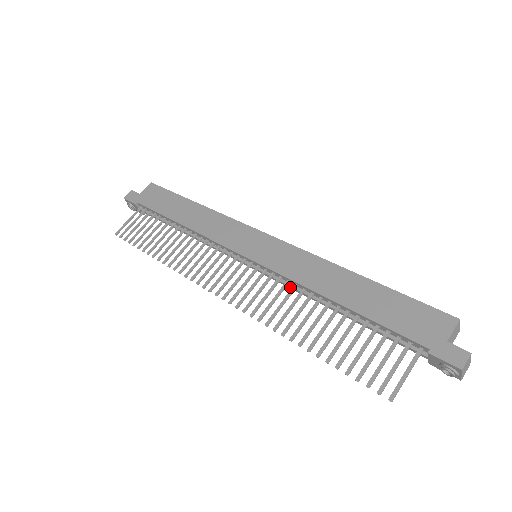
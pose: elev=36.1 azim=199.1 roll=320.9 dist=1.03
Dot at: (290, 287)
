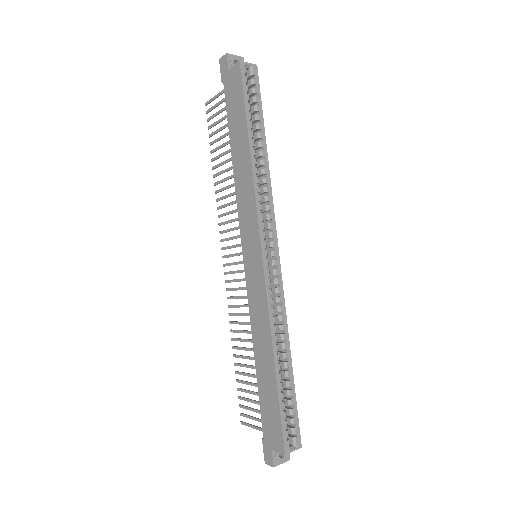
Dot at: occluded
